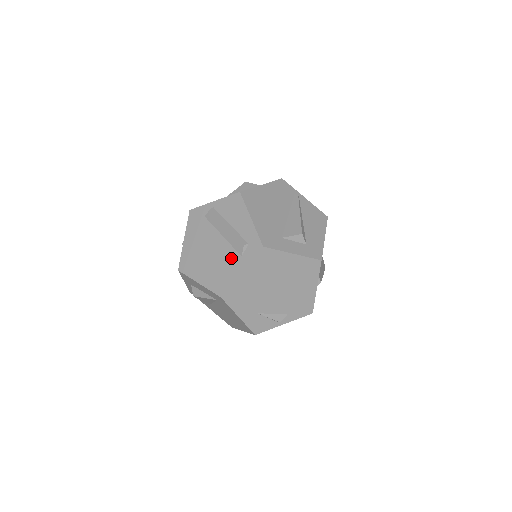
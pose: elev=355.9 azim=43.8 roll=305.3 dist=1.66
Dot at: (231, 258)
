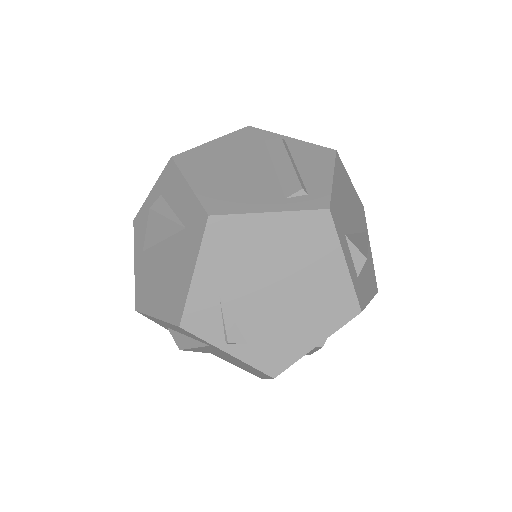
Dot at: (267, 191)
